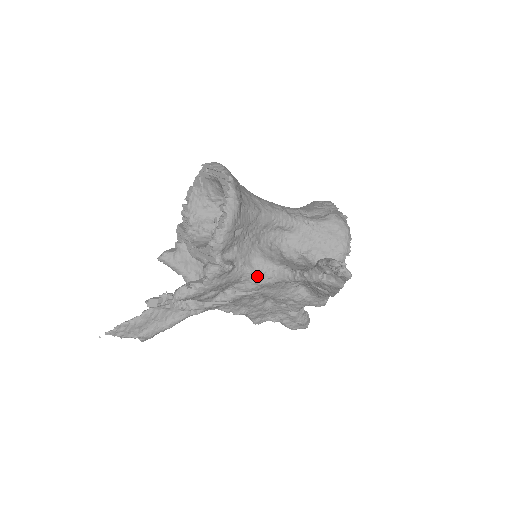
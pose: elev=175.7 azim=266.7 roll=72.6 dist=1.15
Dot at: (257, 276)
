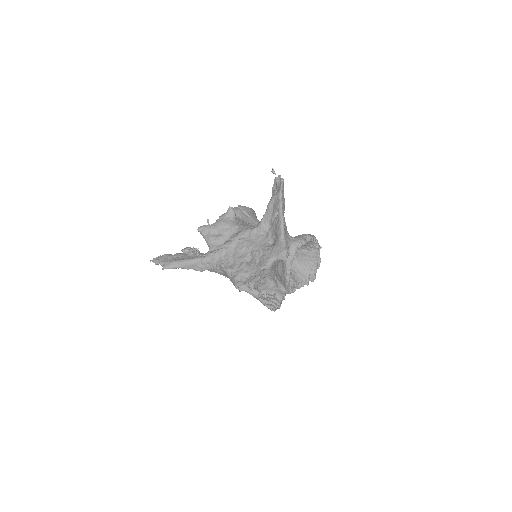
Dot at: (245, 227)
